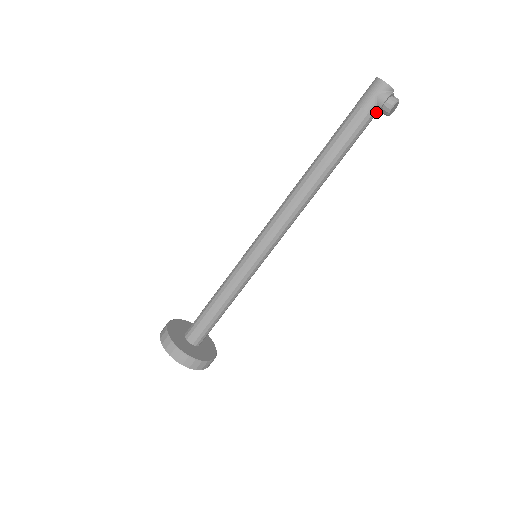
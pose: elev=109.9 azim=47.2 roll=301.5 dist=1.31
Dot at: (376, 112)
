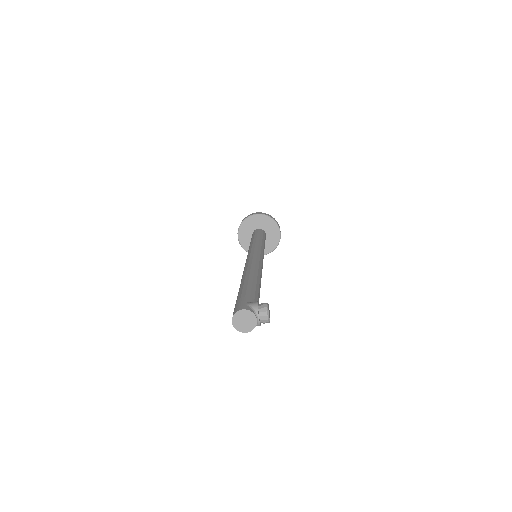
Dot at: occluded
